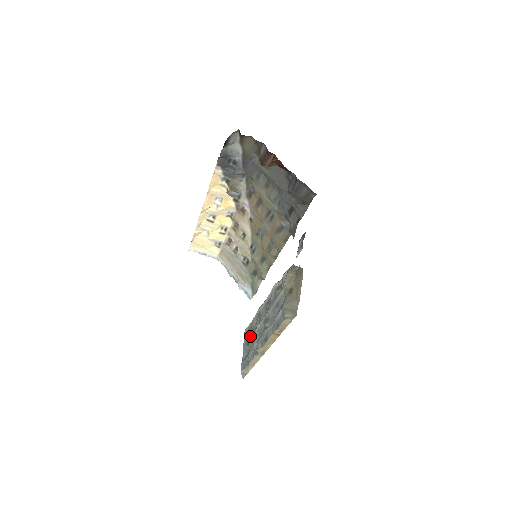
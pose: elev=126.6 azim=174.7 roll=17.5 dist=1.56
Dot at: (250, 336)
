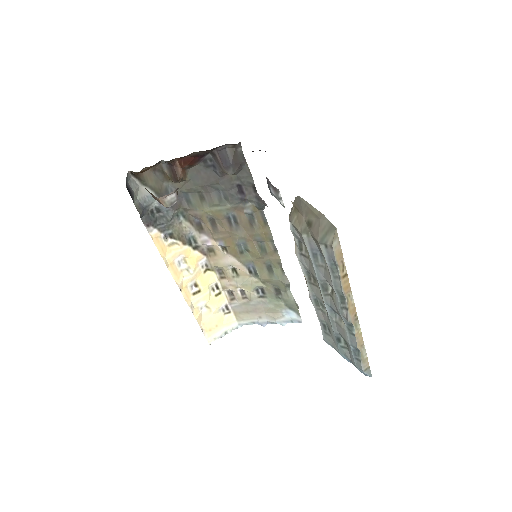
Dot at: (332, 331)
